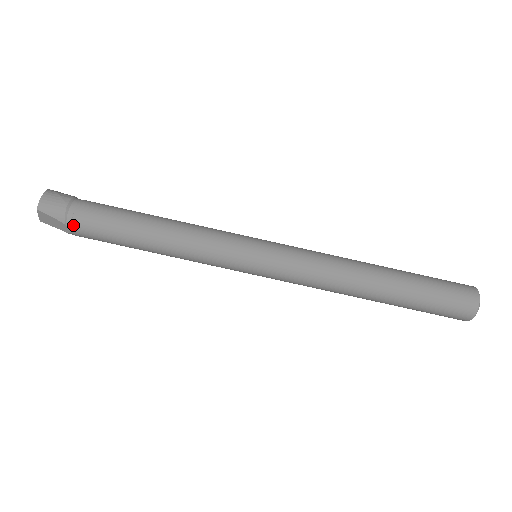
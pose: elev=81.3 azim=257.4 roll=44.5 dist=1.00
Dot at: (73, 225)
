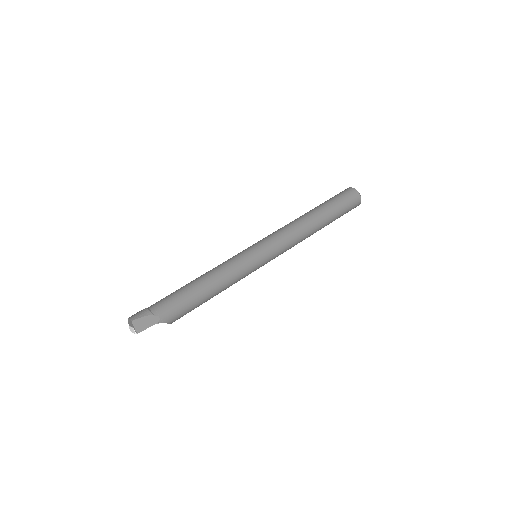
Dot at: (157, 311)
